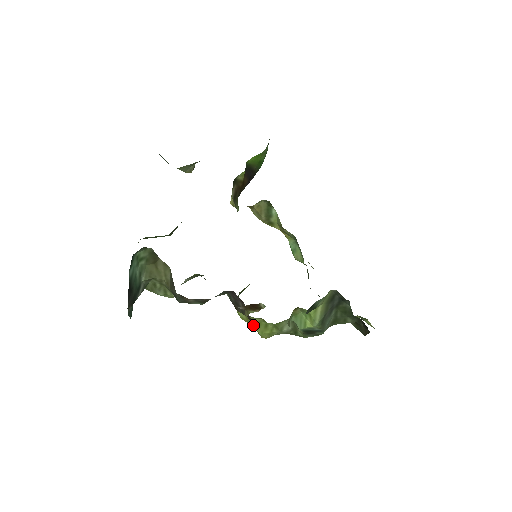
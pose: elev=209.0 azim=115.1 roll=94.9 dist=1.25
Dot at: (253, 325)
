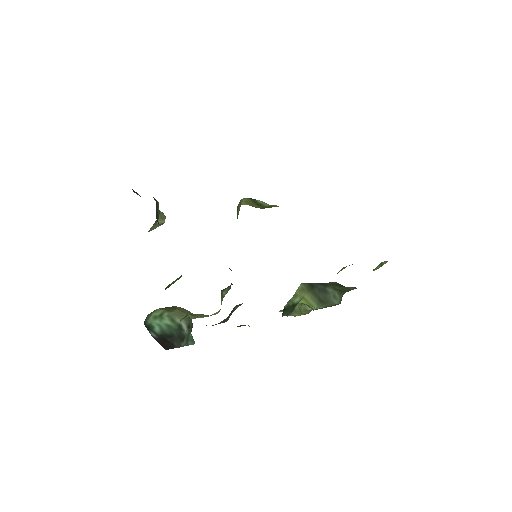
Dot at: occluded
